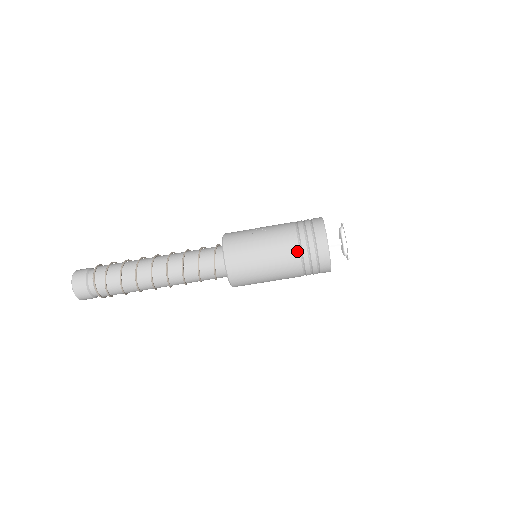
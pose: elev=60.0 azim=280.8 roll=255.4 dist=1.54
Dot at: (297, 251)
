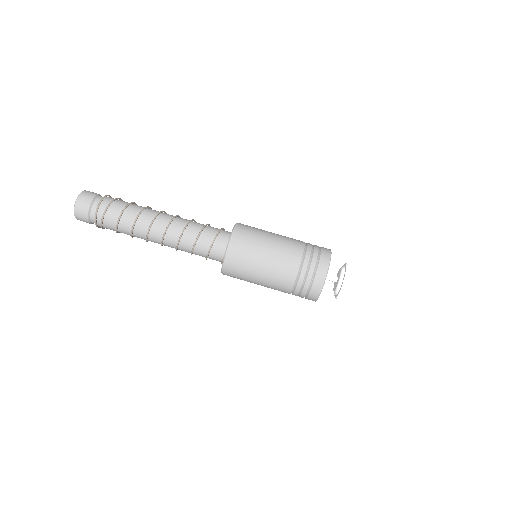
Dot at: occluded
